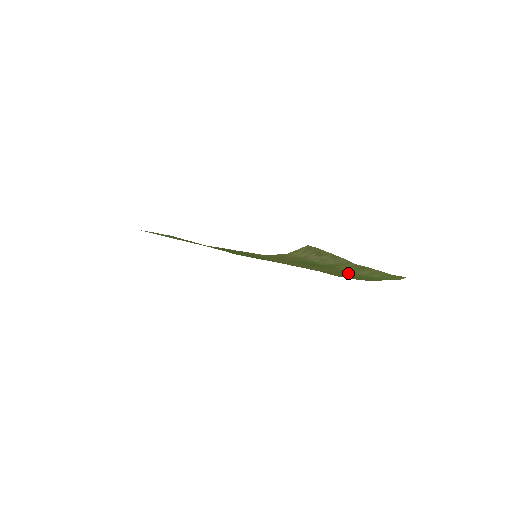
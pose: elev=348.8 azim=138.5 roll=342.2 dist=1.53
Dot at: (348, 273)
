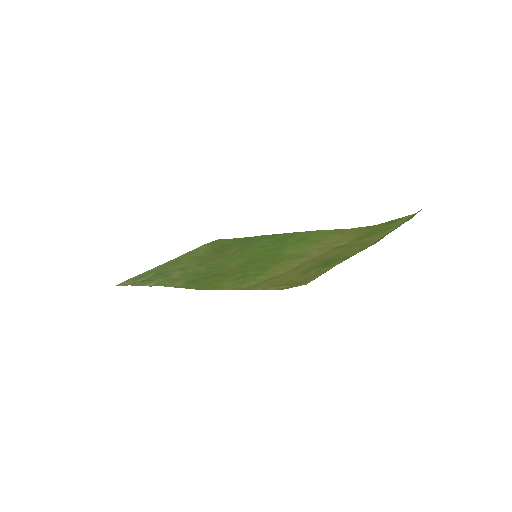
Dot at: (366, 242)
